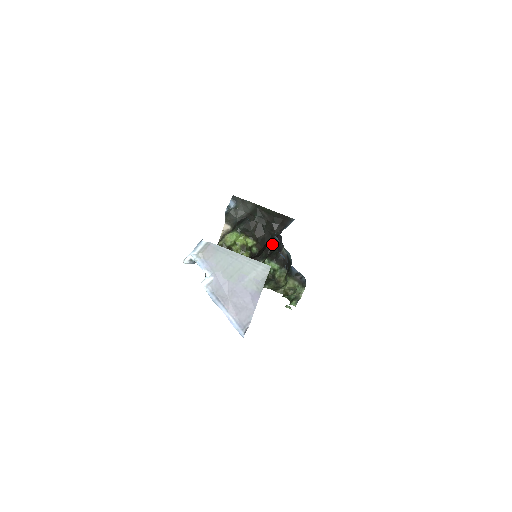
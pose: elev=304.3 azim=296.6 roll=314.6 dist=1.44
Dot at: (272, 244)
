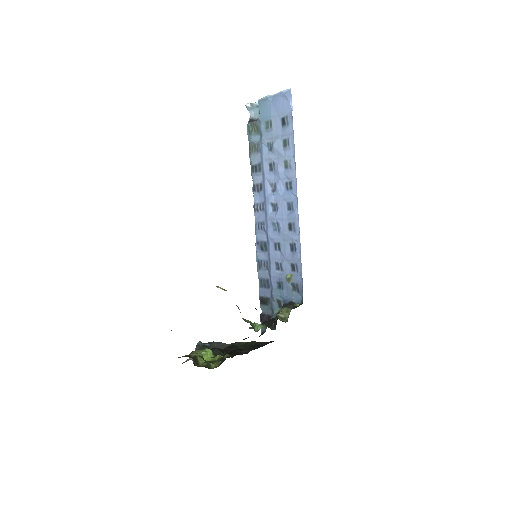
Dot at: occluded
